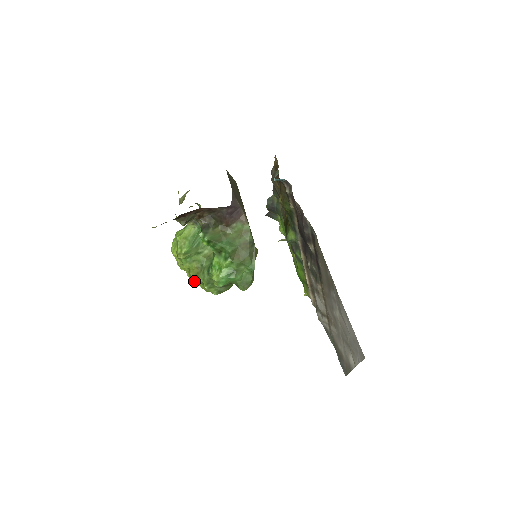
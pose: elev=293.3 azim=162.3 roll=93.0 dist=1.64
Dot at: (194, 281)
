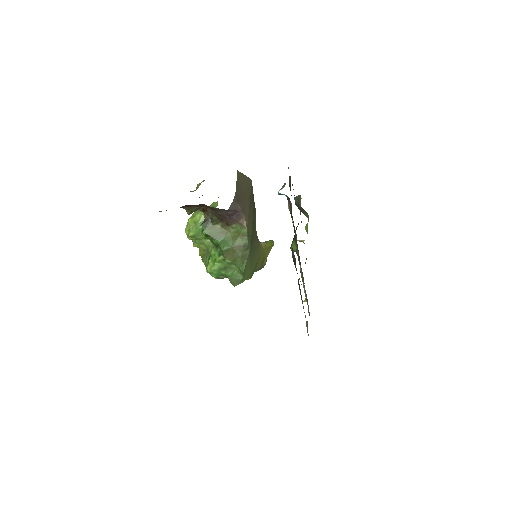
Dot at: occluded
